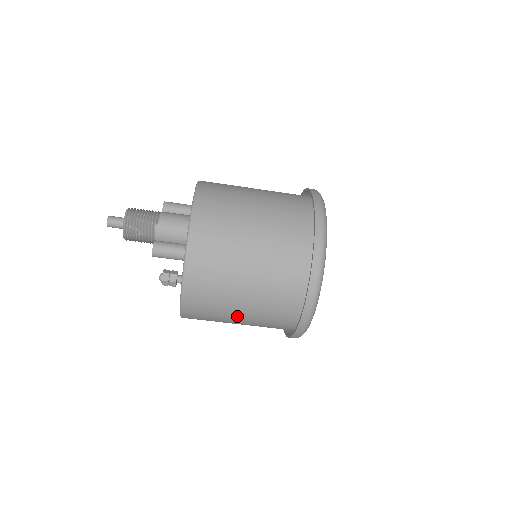
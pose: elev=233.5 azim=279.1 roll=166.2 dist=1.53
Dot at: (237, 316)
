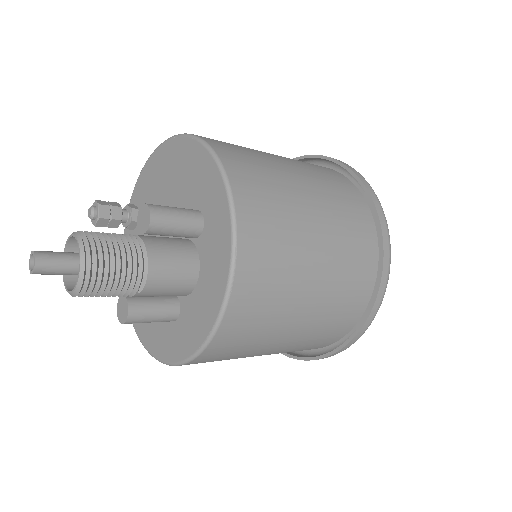
Dot at: occluded
